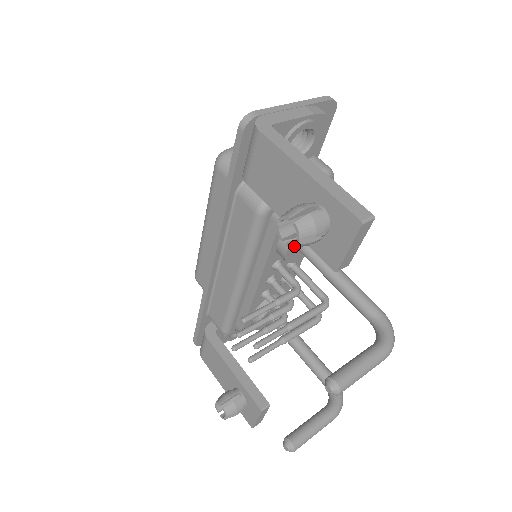
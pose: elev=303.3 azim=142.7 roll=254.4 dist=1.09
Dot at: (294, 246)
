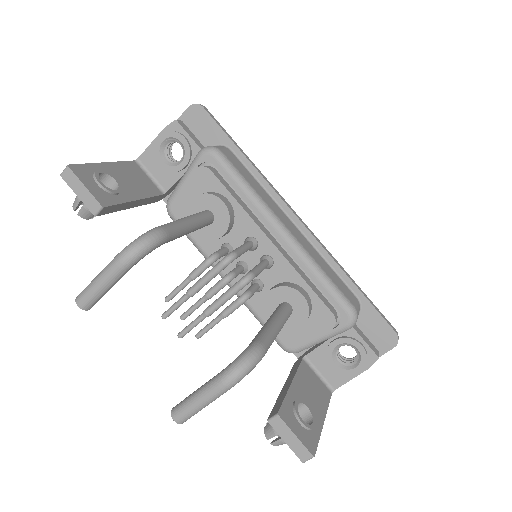
Dot at: (80, 216)
